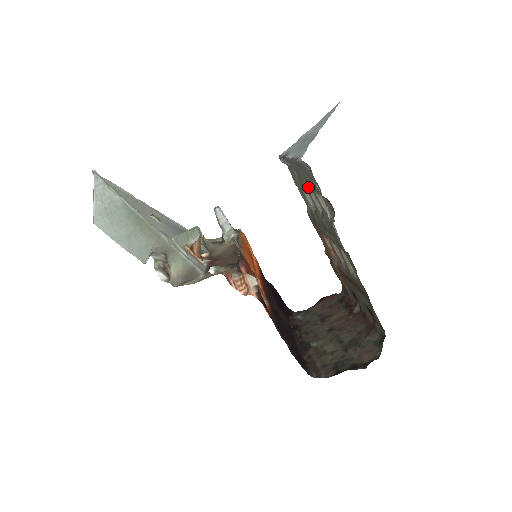
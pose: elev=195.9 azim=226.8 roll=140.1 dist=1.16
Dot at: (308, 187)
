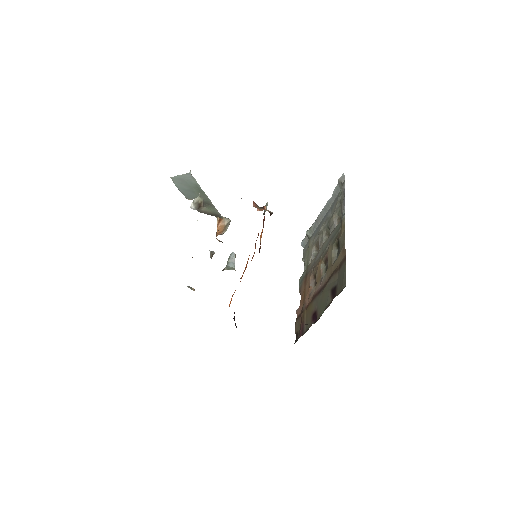
Dot at: (325, 227)
